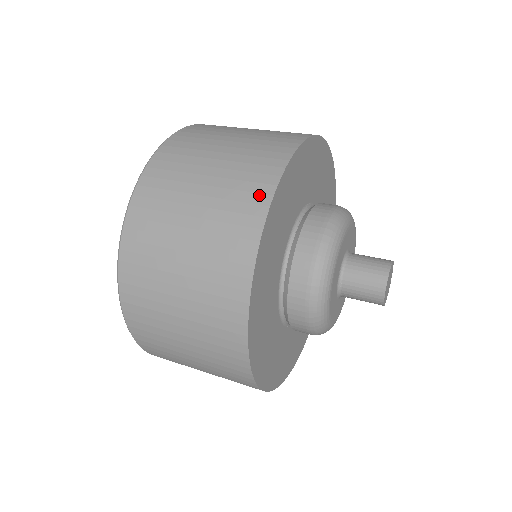
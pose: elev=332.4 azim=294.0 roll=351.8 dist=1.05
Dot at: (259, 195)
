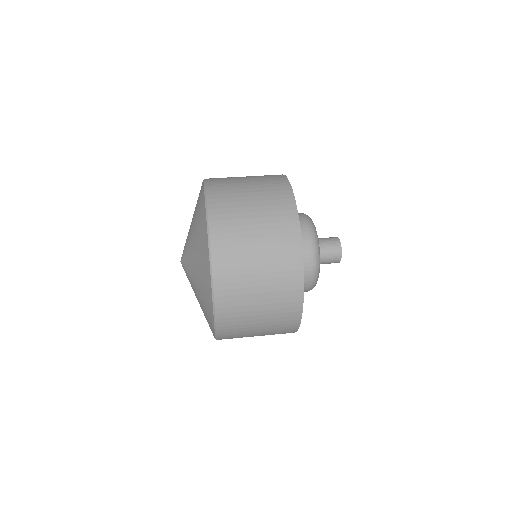
Dot at: (295, 303)
